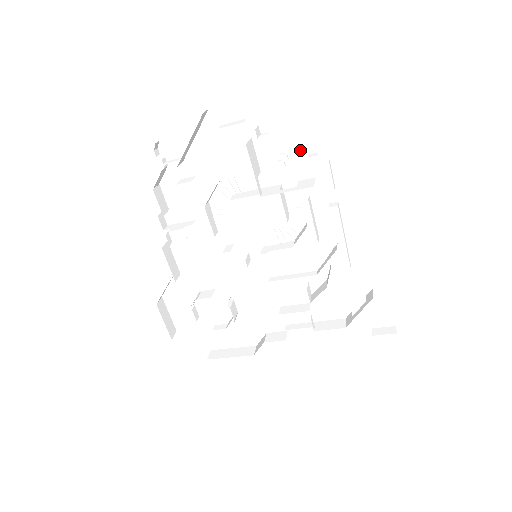
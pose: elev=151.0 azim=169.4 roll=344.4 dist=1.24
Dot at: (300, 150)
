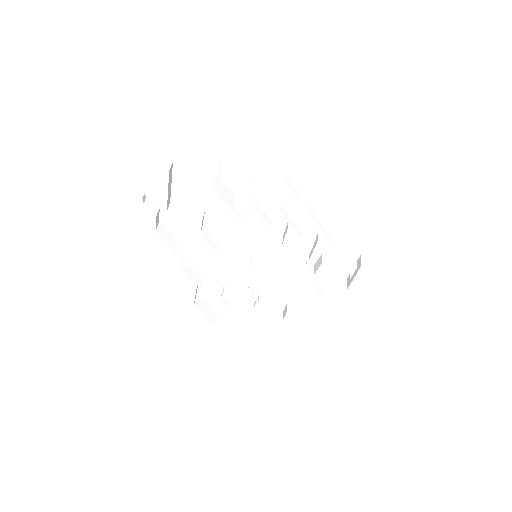
Dot at: (260, 172)
